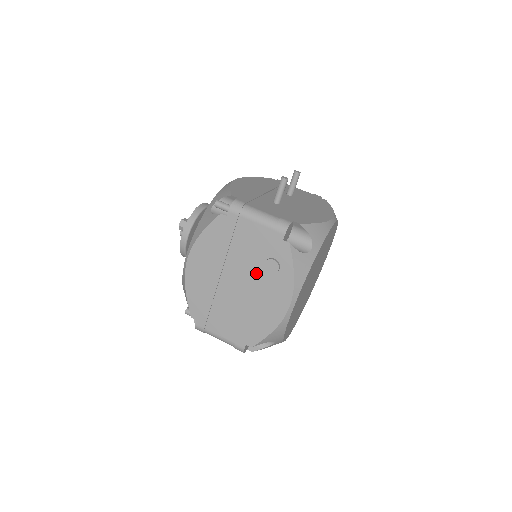
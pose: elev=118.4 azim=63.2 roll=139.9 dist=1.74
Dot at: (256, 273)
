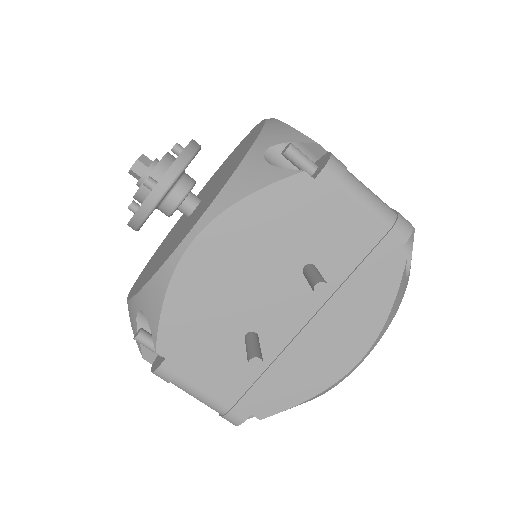
Dot at: occluded
